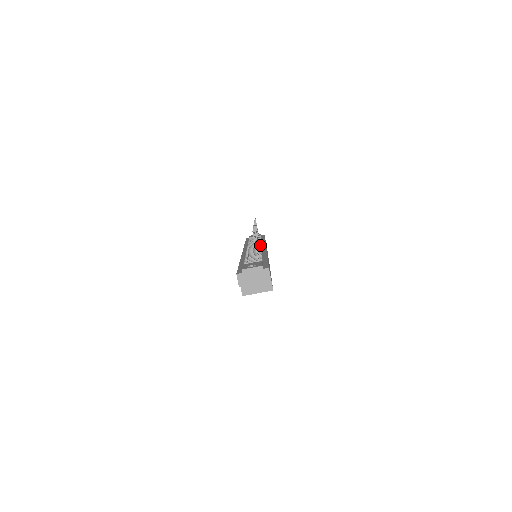
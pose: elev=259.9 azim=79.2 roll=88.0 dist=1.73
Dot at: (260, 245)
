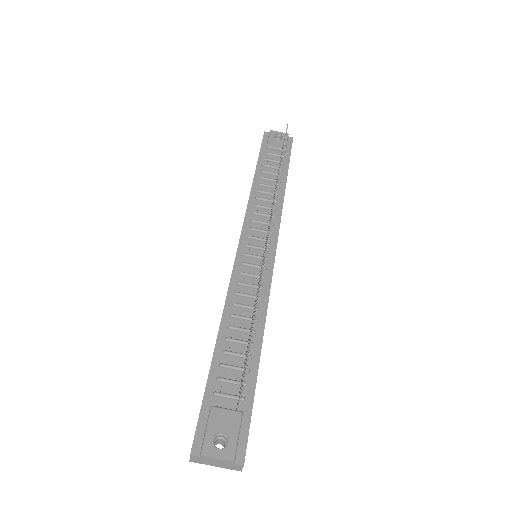
Dot at: (269, 240)
